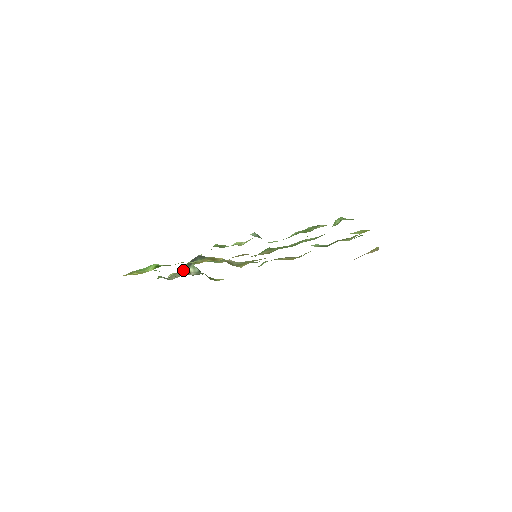
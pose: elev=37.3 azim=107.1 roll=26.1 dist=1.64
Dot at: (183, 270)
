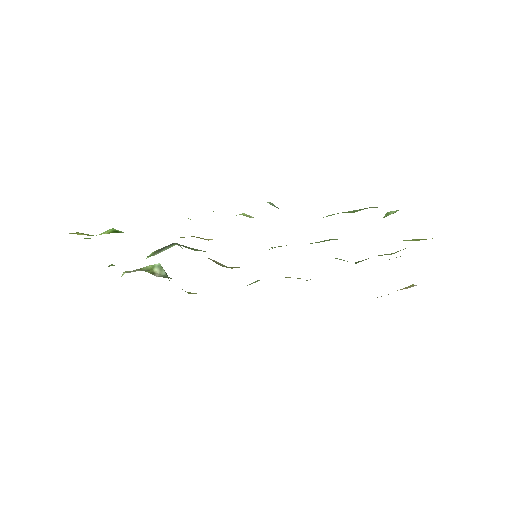
Dot at: occluded
